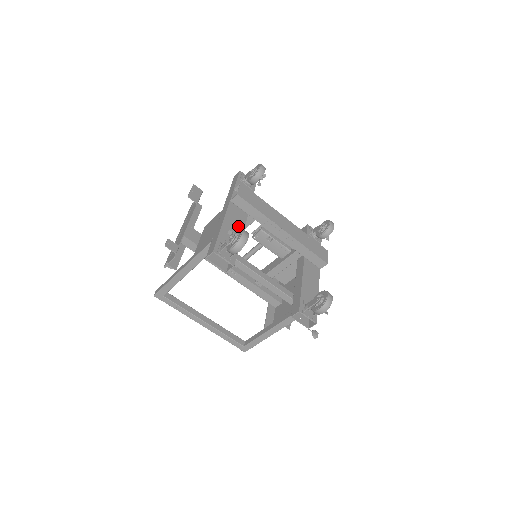
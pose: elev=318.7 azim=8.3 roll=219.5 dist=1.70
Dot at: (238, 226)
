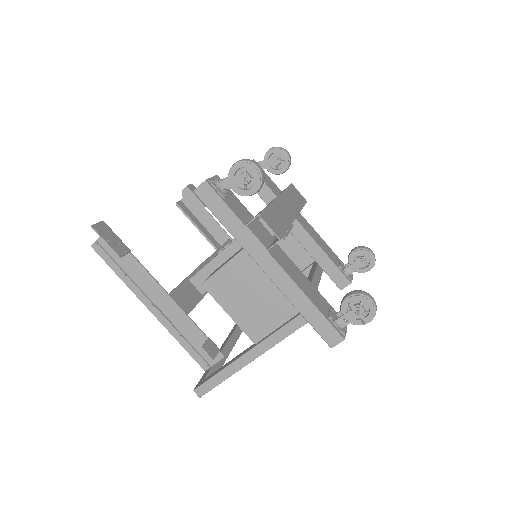
Dot at: (297, 272)
